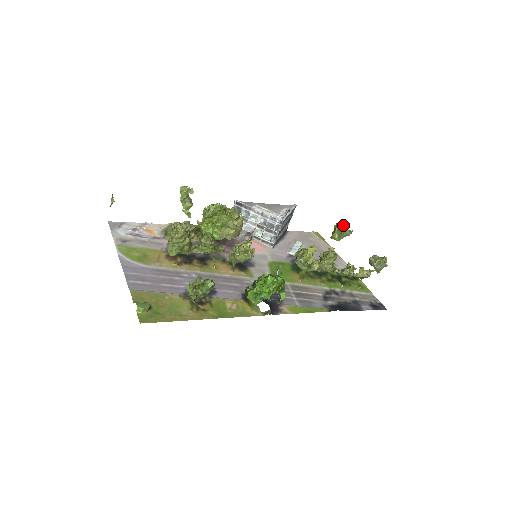
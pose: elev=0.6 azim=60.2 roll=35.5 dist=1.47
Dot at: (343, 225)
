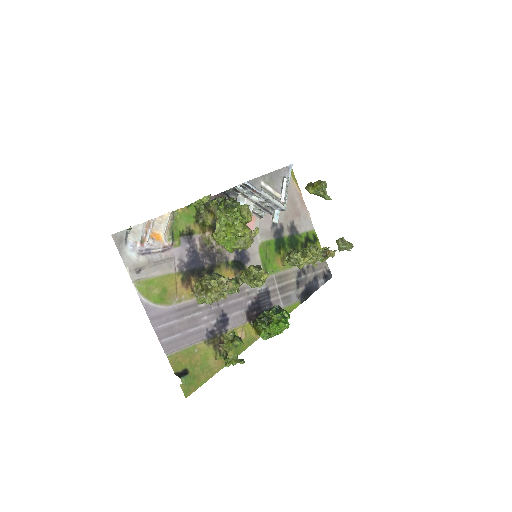
Dot at: (324, 187)
